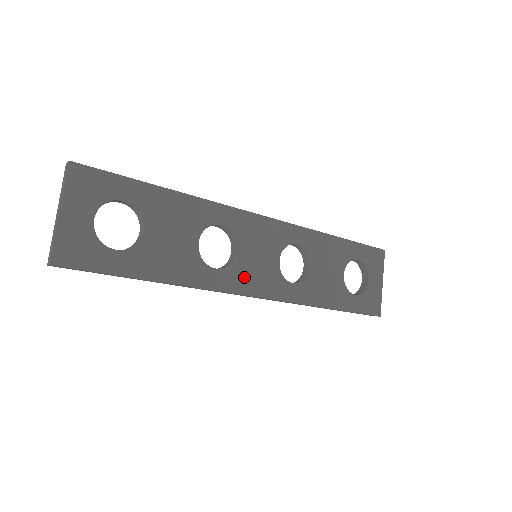
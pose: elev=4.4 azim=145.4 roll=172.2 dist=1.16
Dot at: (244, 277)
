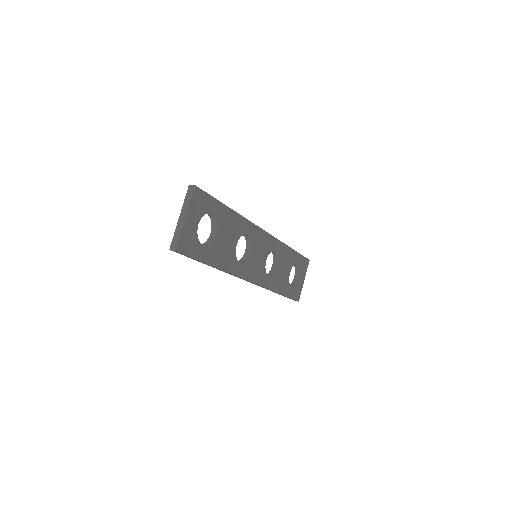
Dot at: (250, 269)
